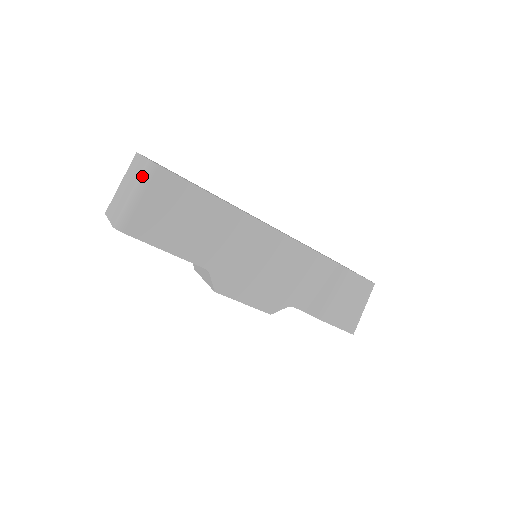
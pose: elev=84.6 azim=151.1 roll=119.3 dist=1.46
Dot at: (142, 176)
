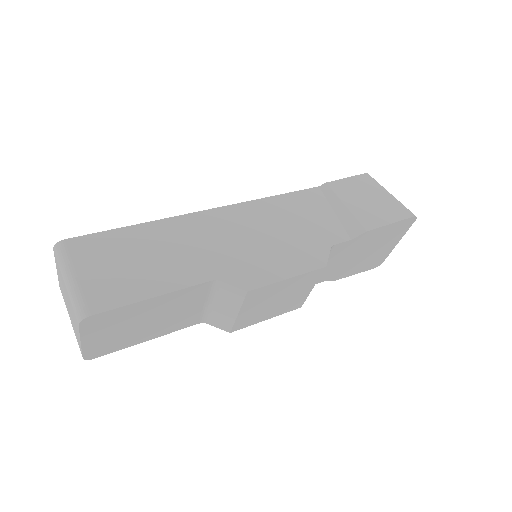
Dot at: (60, 261)
